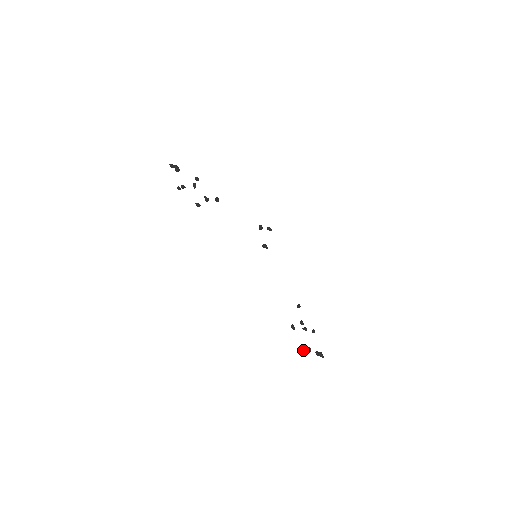
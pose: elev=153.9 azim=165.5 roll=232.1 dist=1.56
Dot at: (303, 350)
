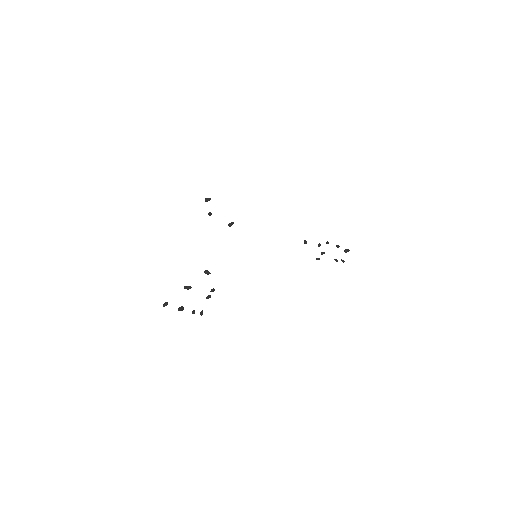
Dot at: occluded
